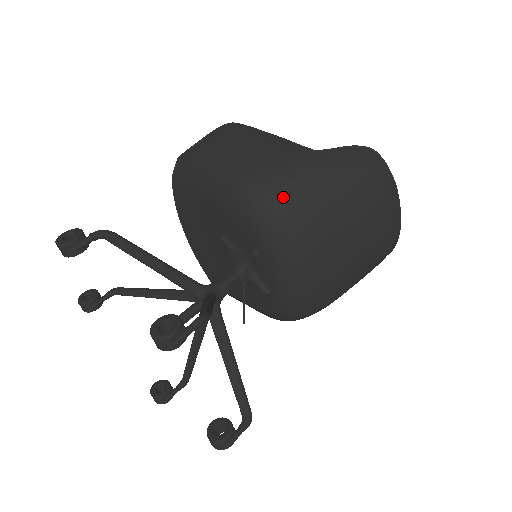
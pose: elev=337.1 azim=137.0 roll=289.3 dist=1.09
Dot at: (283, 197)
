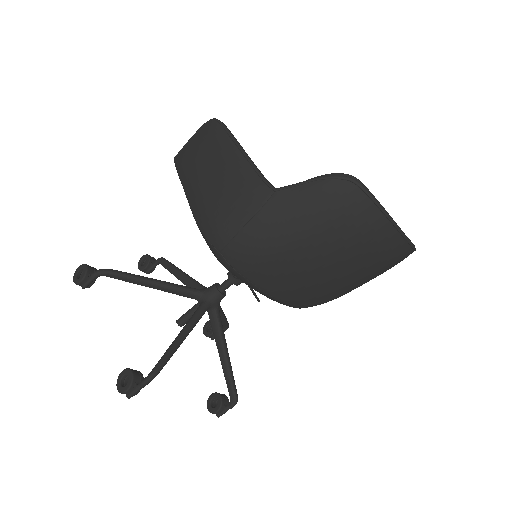
Dot at: (236, 250)
